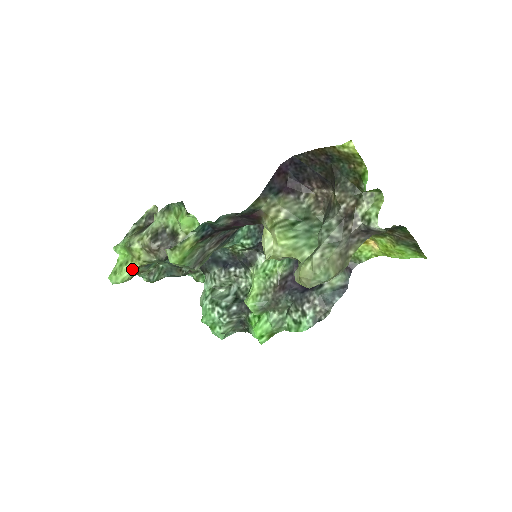
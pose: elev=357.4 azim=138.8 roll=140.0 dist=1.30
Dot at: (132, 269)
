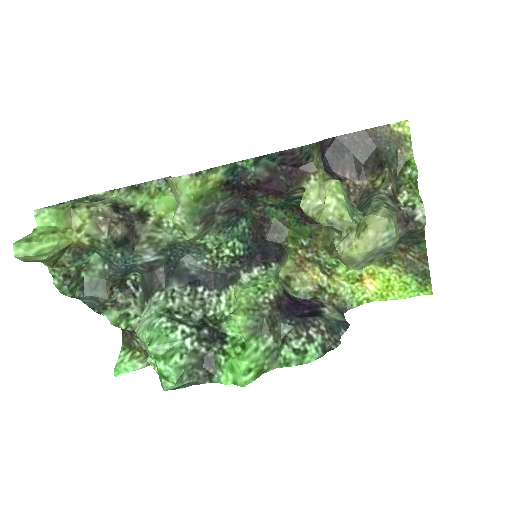
Dot at: (62, 241)
